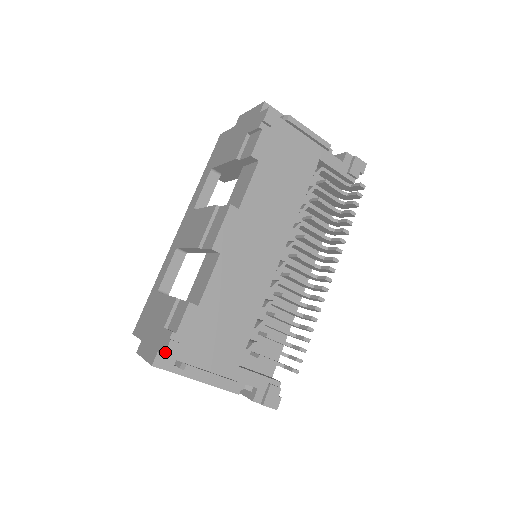
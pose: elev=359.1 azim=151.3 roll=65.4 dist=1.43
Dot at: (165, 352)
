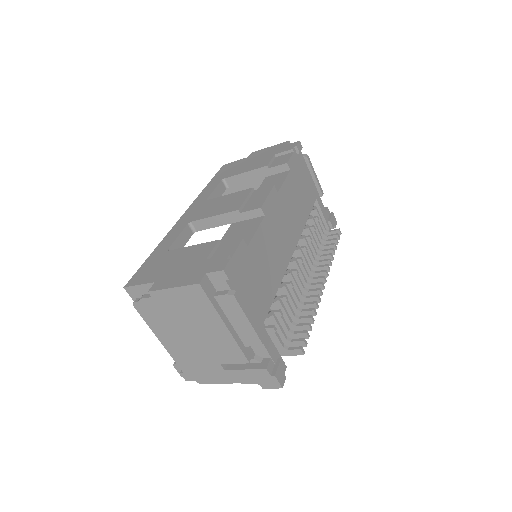
Dot at: (225, 267)
